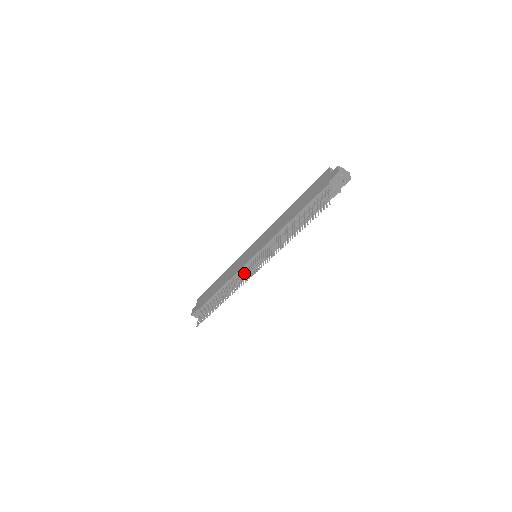
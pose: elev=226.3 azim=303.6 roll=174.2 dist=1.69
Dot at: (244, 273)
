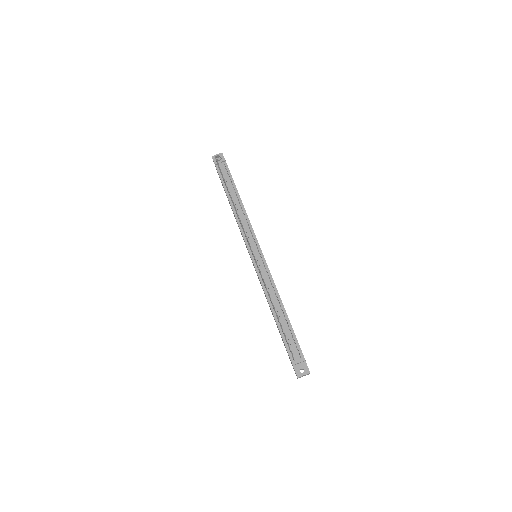
Dot at: occluded
